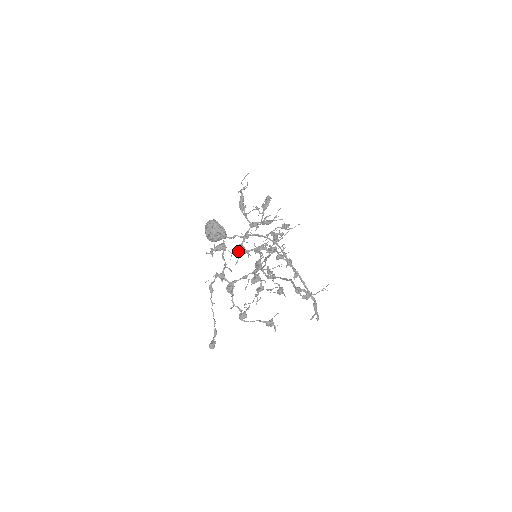
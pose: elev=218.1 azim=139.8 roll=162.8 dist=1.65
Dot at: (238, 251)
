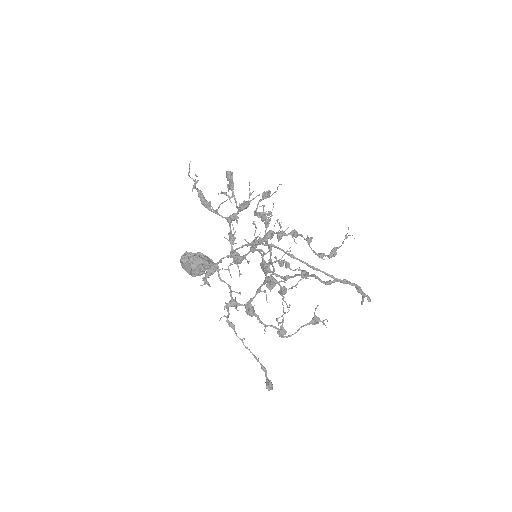
Dot at: (233, 261)
